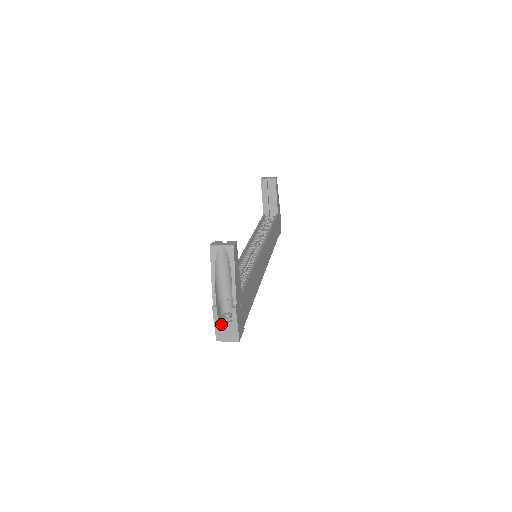
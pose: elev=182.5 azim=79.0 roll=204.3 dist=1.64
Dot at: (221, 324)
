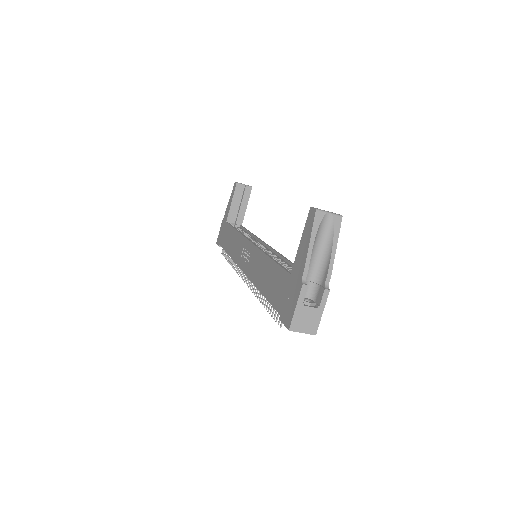
Dot at: (304, 308)
